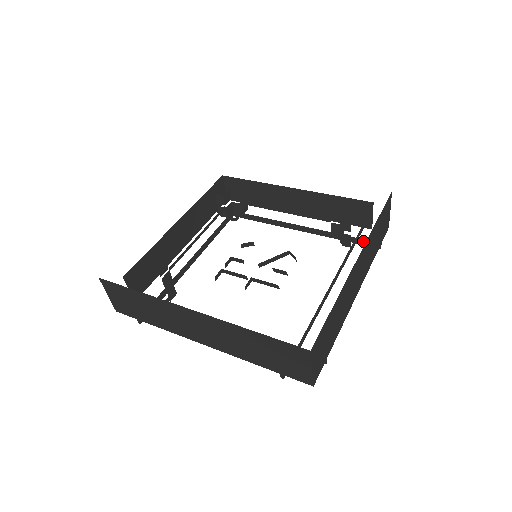
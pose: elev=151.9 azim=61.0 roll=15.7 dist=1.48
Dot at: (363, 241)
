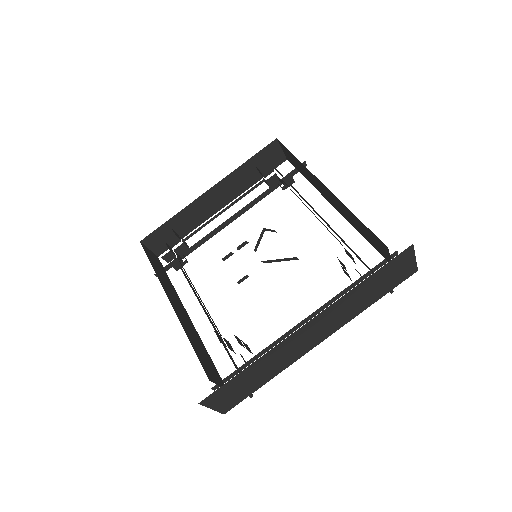
Dot at: occluded
